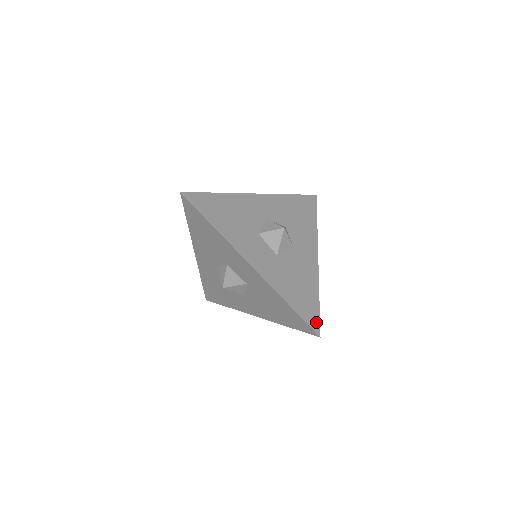
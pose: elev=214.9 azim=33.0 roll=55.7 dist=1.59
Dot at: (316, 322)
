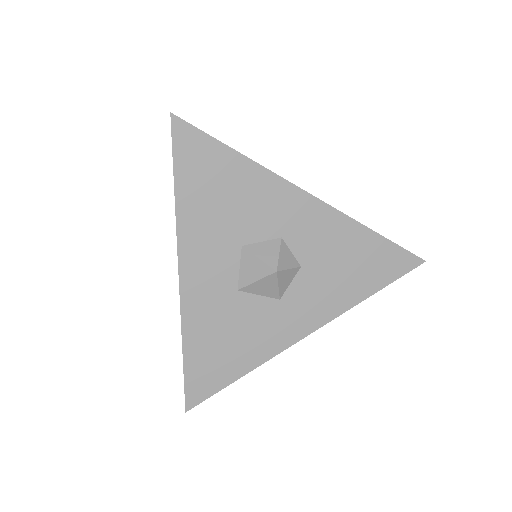
Dot at: (201, 395)
